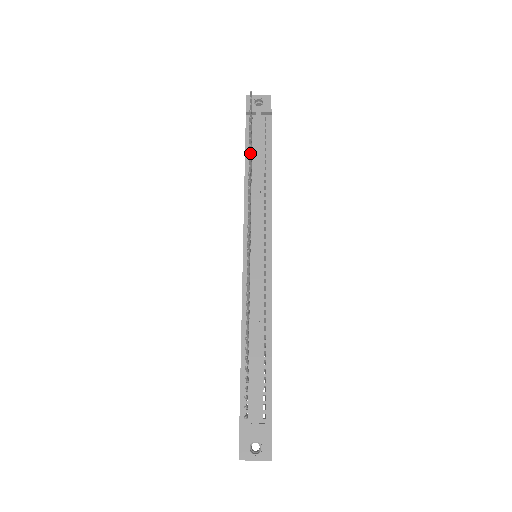
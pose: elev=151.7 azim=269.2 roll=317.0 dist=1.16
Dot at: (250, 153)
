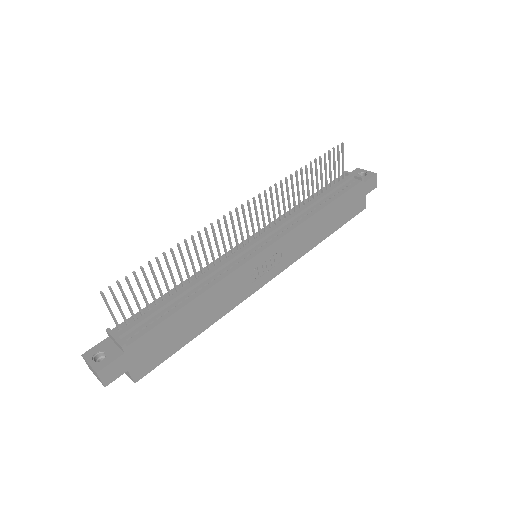
Dot at: (301, 170)
